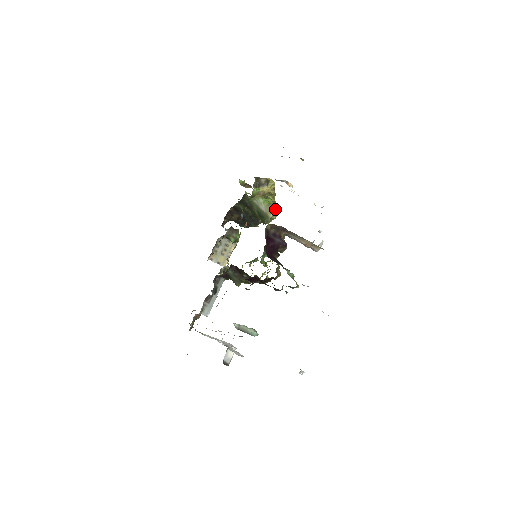
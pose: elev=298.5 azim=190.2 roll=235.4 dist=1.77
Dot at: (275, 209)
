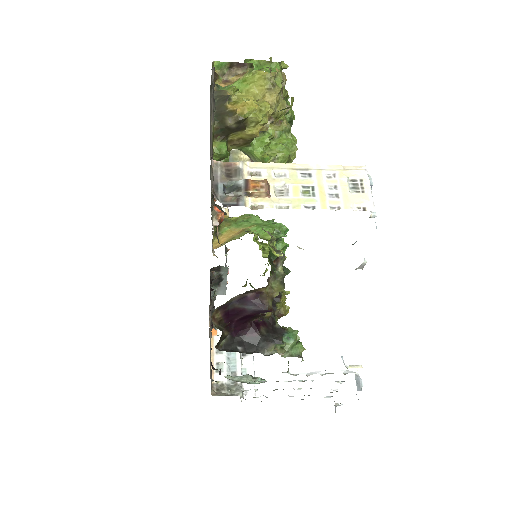
Dot at: occluded
